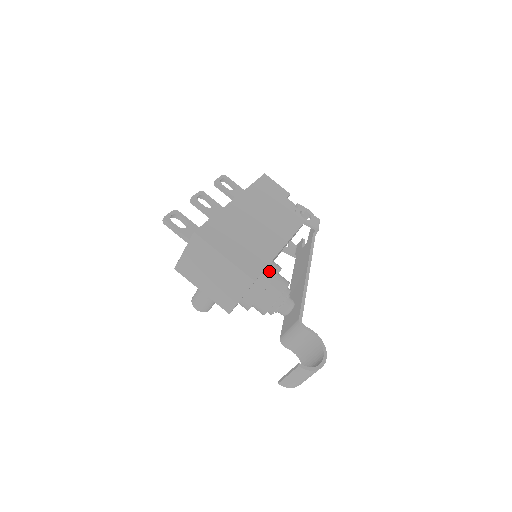
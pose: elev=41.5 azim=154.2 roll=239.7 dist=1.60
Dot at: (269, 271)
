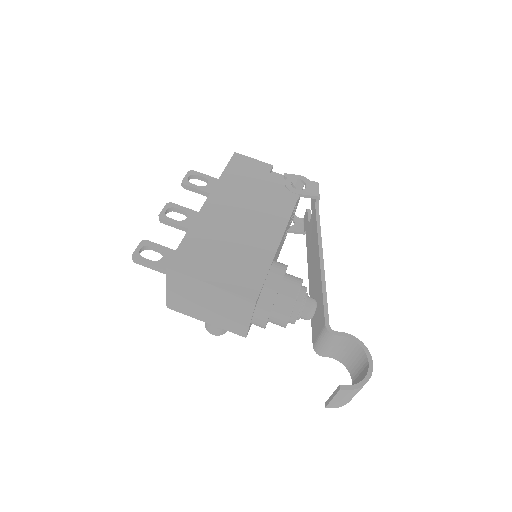
Dot at: (271, 279)
